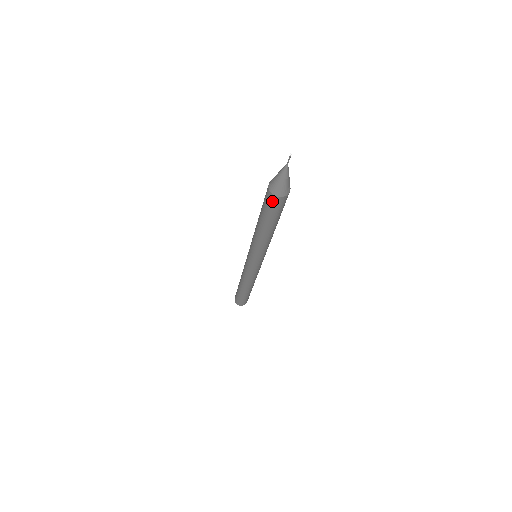
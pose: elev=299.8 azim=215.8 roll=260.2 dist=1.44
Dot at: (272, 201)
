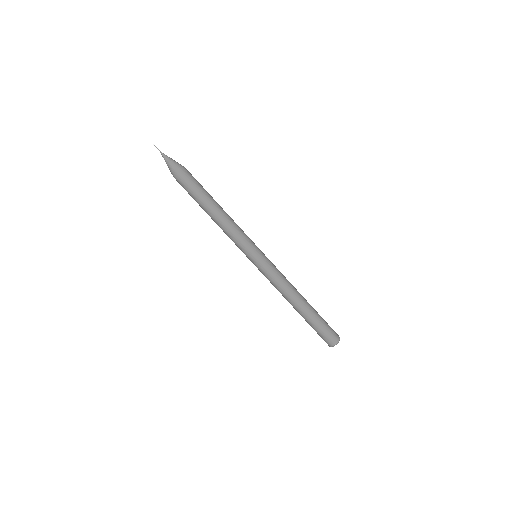
Dot at: (182, 180)
